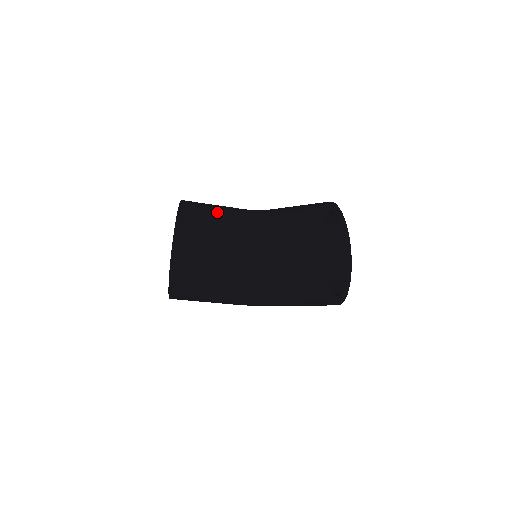
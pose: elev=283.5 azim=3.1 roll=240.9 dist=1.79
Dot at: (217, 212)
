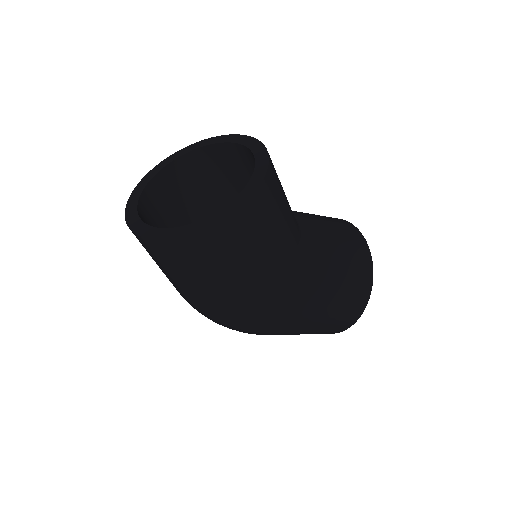
Dot at: occluded
